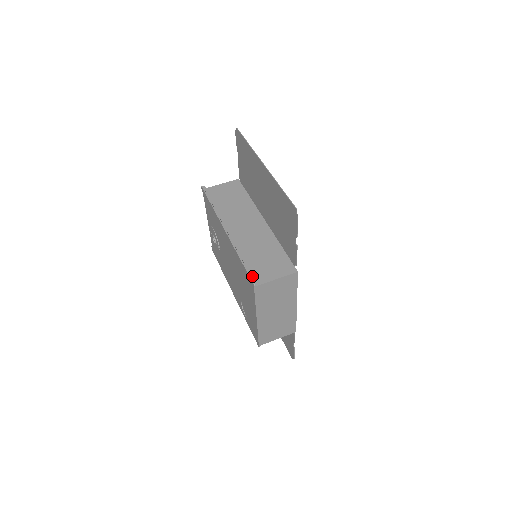
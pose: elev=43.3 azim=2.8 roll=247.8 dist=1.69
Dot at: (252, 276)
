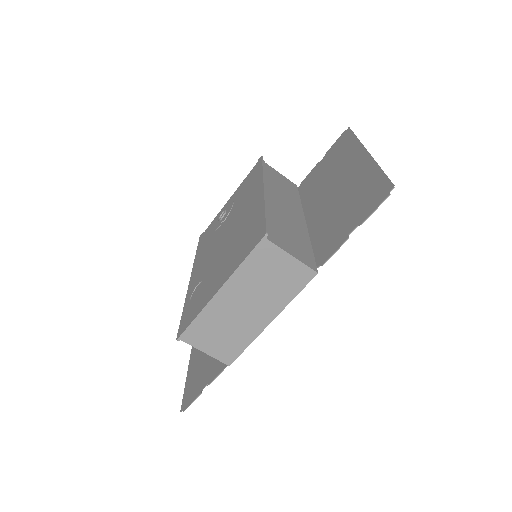
Dot at: occluded
